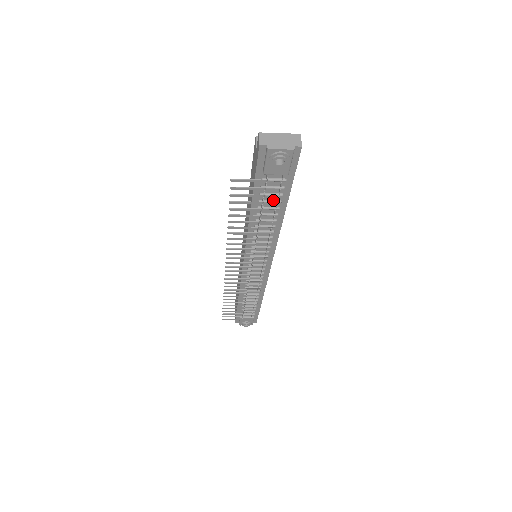
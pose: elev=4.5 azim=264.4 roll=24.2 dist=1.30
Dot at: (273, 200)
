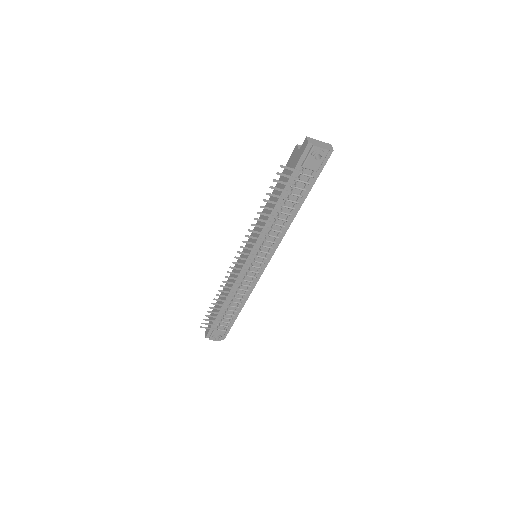
Dot at: (297, 194)
